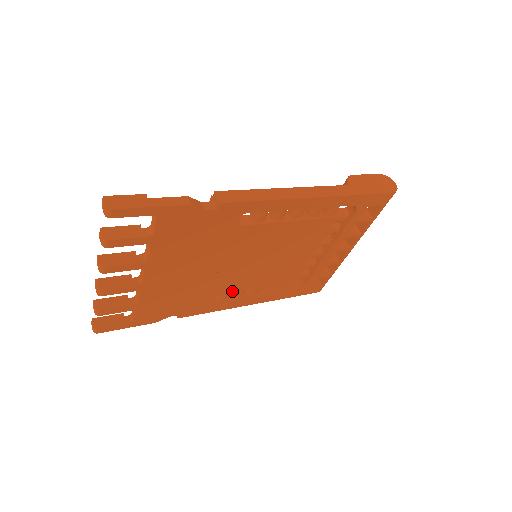
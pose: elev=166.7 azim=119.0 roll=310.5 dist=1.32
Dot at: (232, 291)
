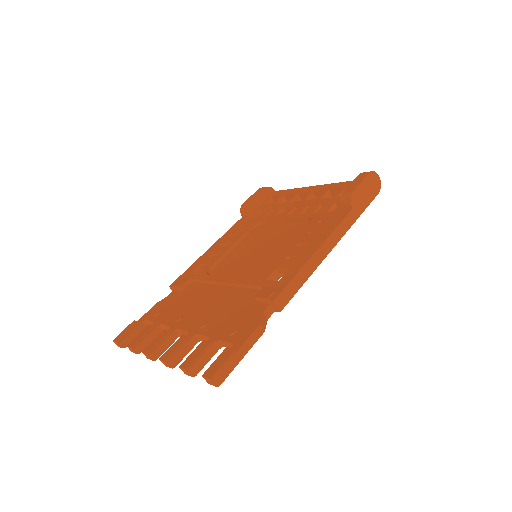
Dot at: occluded
